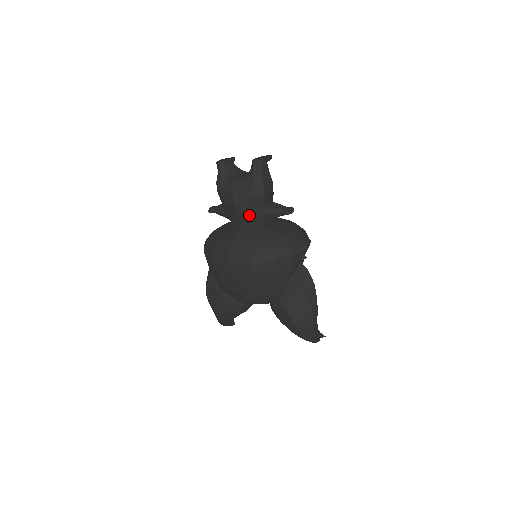
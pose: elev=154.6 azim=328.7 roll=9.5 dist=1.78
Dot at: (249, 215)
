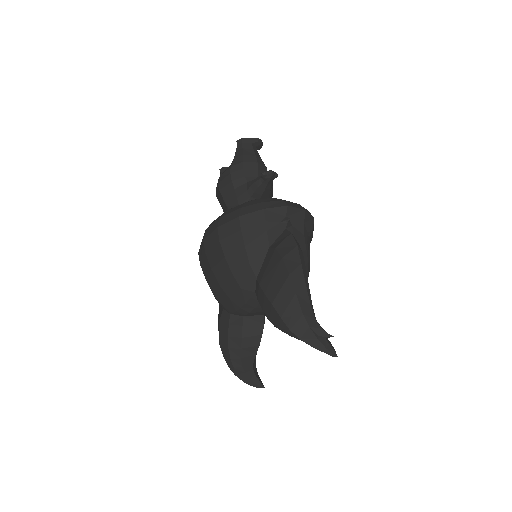
Dot at: (233, 196)
